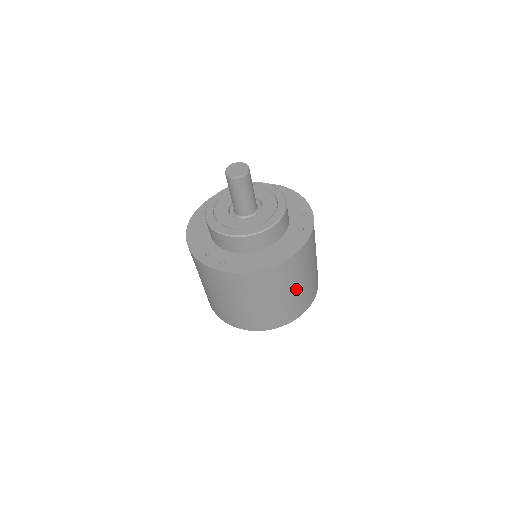
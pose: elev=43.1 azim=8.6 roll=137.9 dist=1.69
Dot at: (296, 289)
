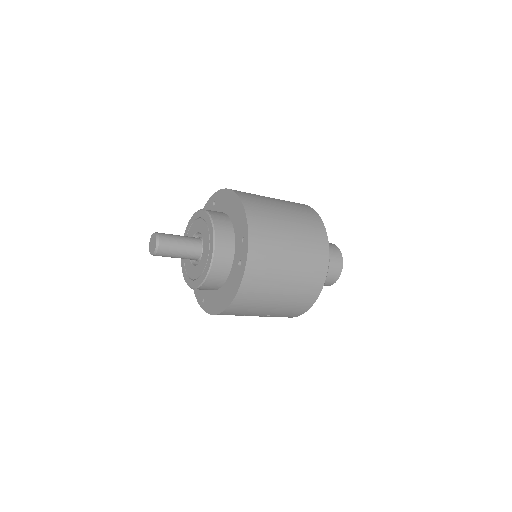
Dot at: (276, 302)
